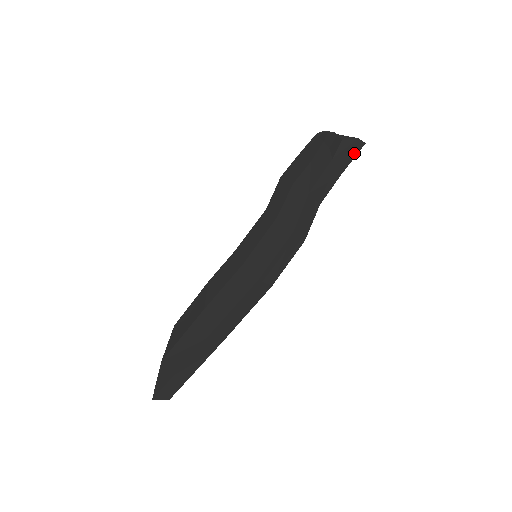
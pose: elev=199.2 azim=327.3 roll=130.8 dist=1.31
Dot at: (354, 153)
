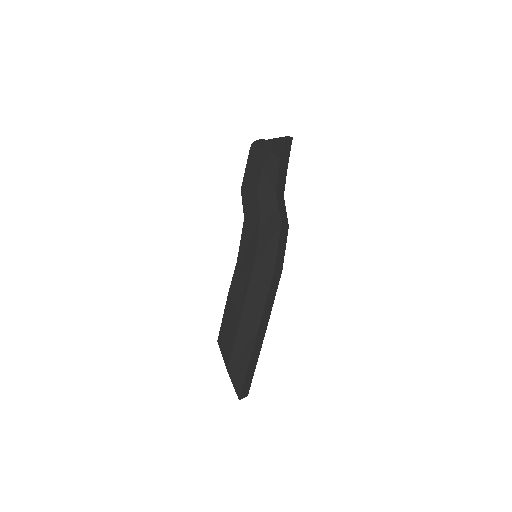
Dot at: (289, 148)
